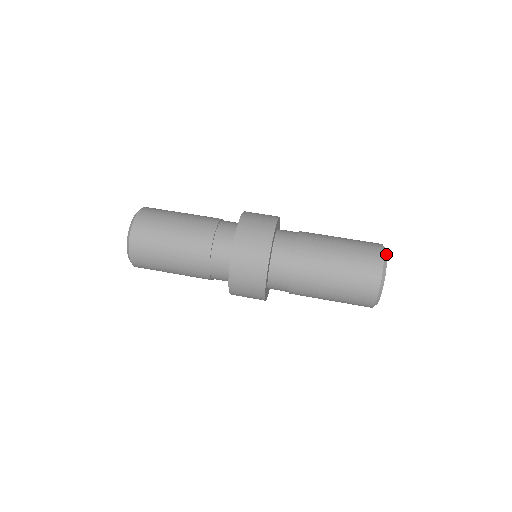
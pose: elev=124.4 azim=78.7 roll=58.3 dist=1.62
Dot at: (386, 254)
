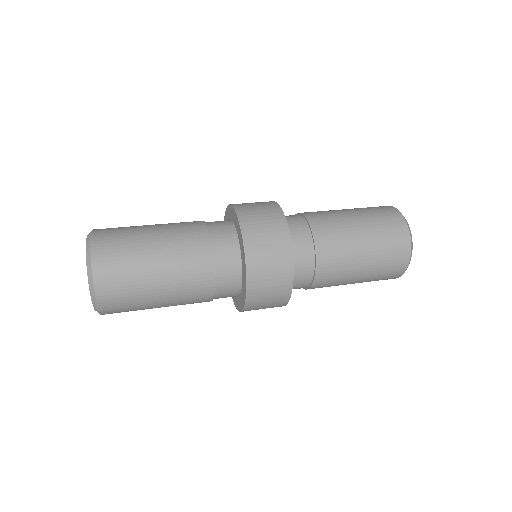
Dot at: occluded
